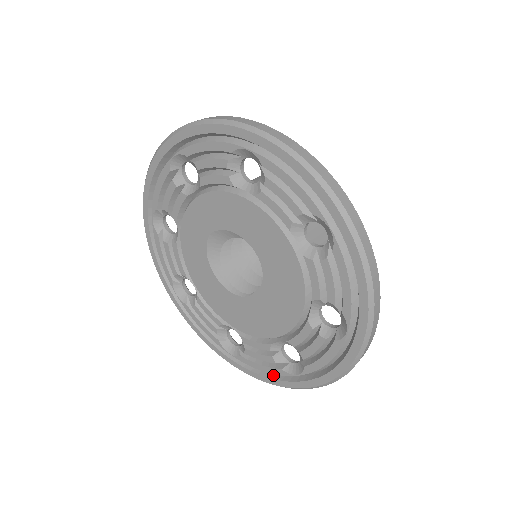
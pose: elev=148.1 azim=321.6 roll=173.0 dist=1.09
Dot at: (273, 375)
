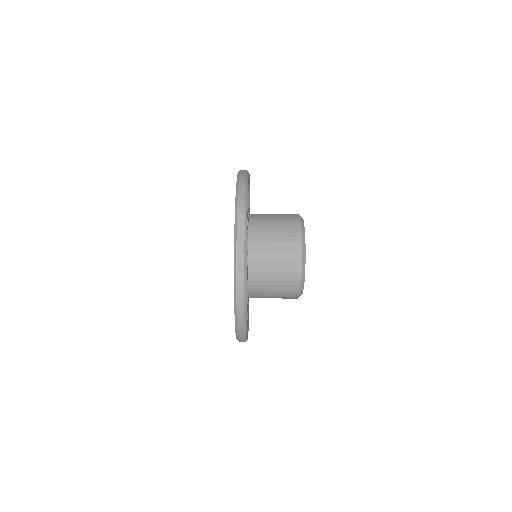
Dot at: occluded
